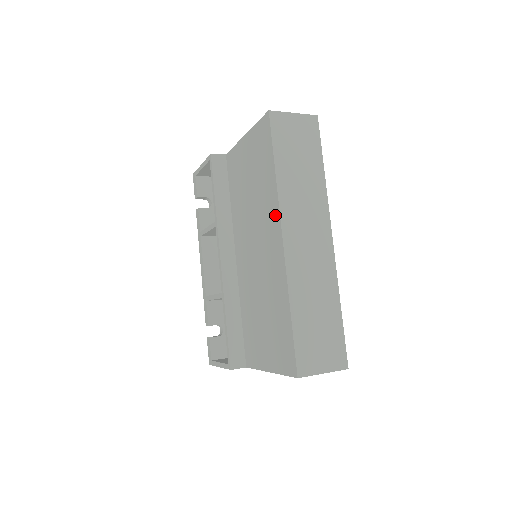
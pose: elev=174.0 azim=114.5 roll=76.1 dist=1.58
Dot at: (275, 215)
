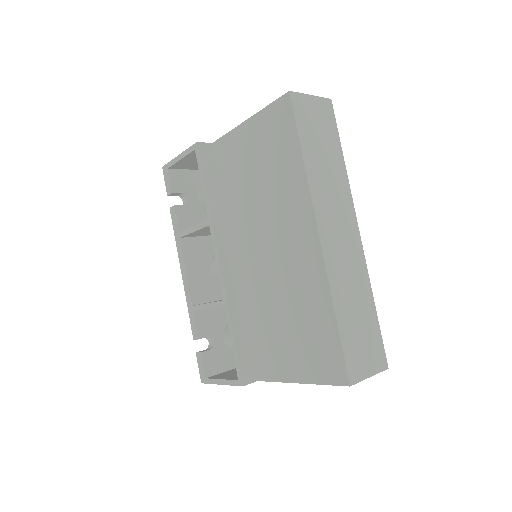
Dot at: (305, 208)
